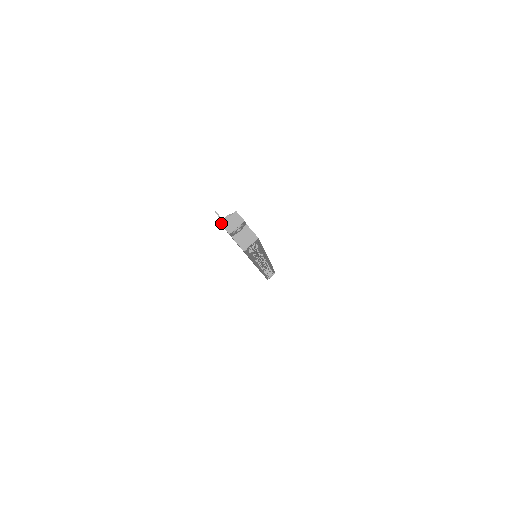
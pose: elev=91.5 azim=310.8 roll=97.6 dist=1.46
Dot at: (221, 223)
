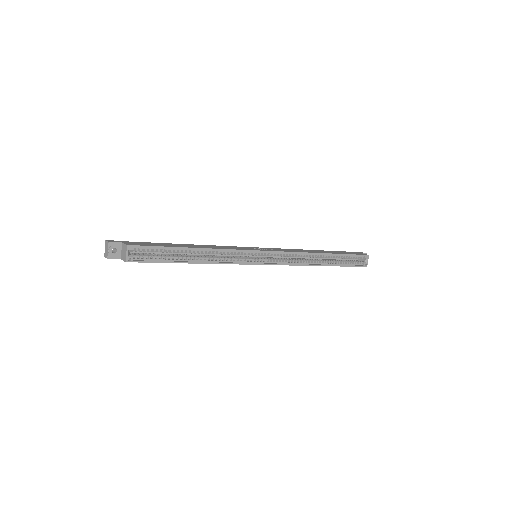
Dot at: (104, 256)
